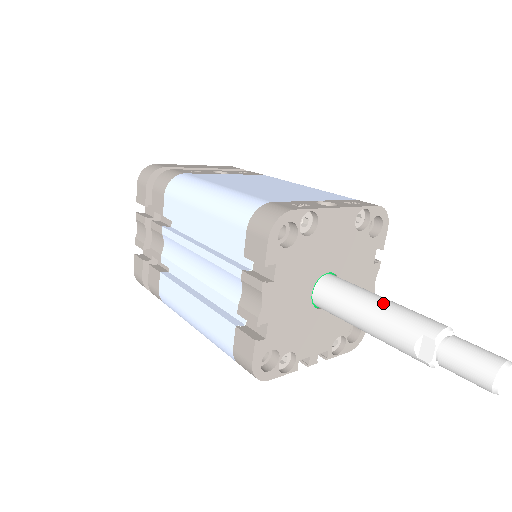
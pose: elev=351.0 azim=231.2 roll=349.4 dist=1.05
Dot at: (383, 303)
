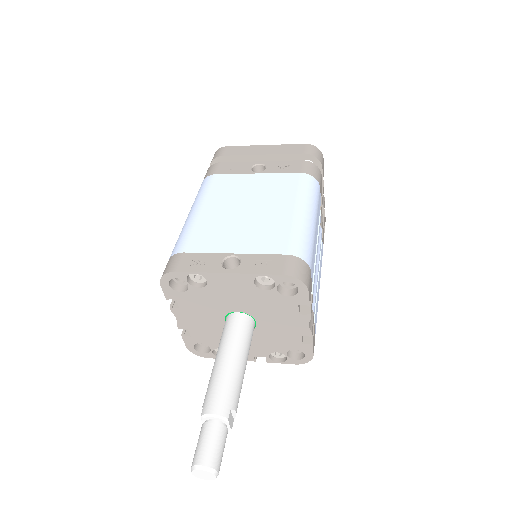
Dot at: (219, 365)
